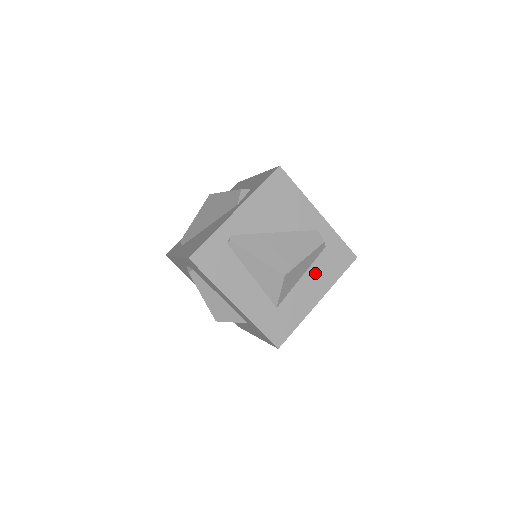
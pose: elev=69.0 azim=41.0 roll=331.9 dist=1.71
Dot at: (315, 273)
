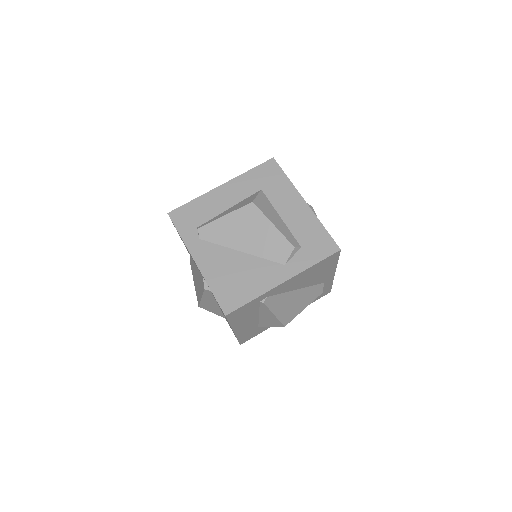
Dot at: occluded
